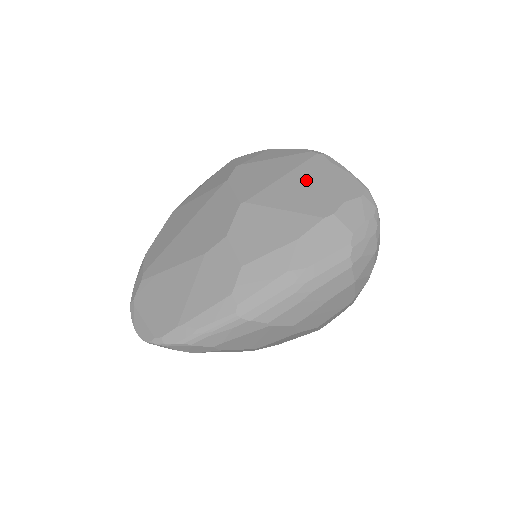
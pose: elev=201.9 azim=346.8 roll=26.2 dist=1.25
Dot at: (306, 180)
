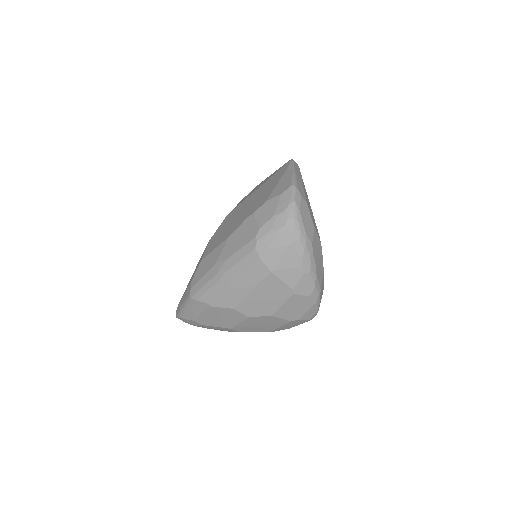
Dot at: (265, 188)
